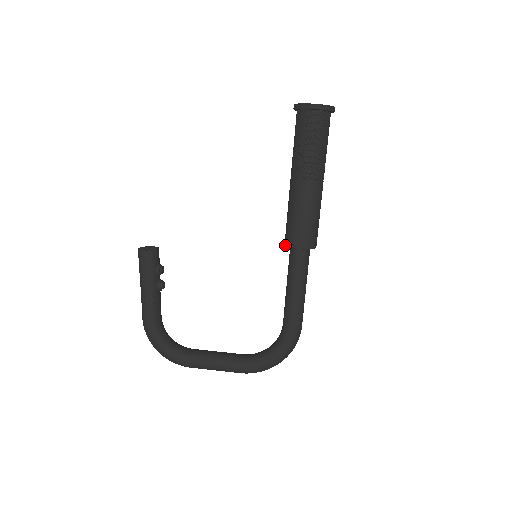
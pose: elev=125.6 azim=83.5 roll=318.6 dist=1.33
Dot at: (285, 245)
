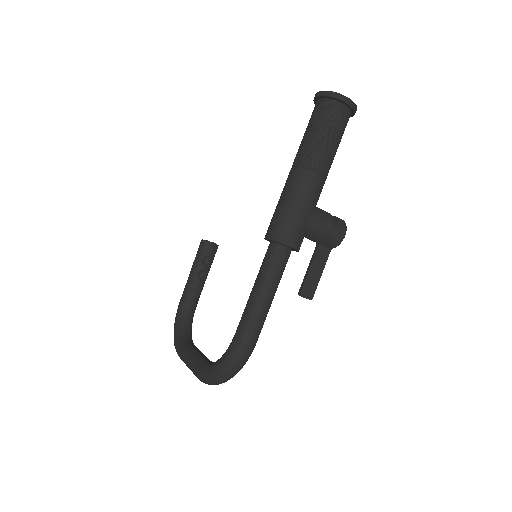
Dot at: occluded
